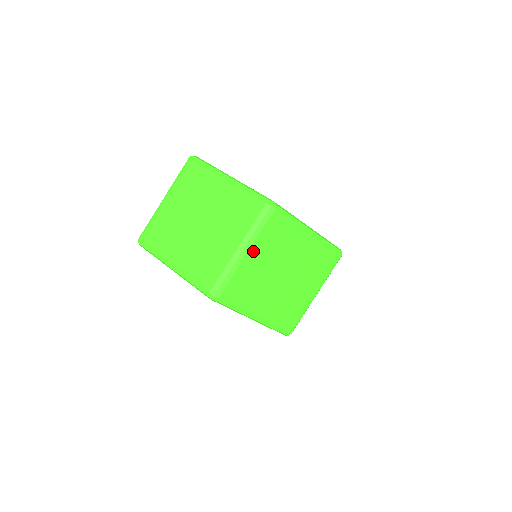
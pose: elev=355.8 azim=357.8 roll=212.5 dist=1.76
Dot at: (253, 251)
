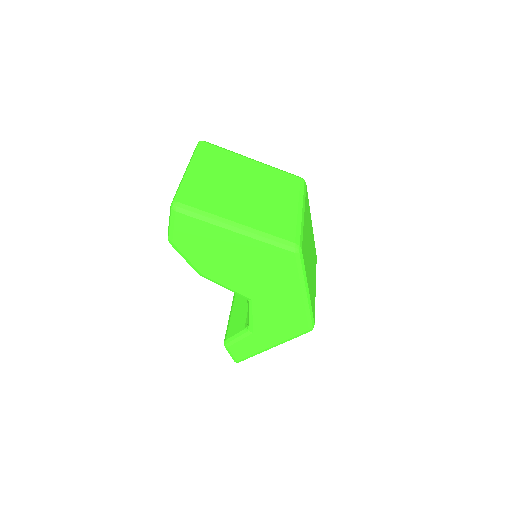
Dot at: (305, 215)
